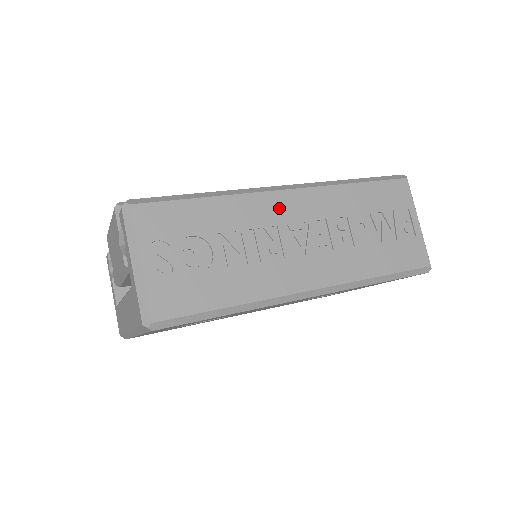
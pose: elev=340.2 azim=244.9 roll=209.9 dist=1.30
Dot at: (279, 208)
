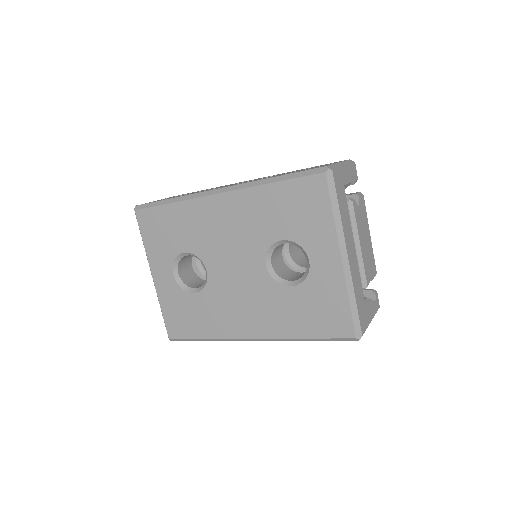
Dot at: occluded
